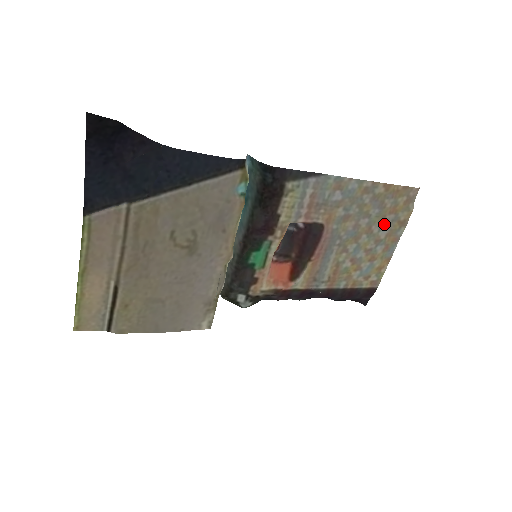
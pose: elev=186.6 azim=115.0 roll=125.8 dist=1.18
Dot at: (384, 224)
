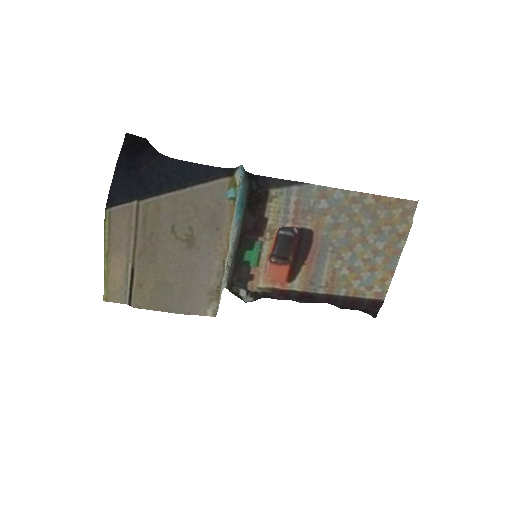
Dot at: (380, 235)
